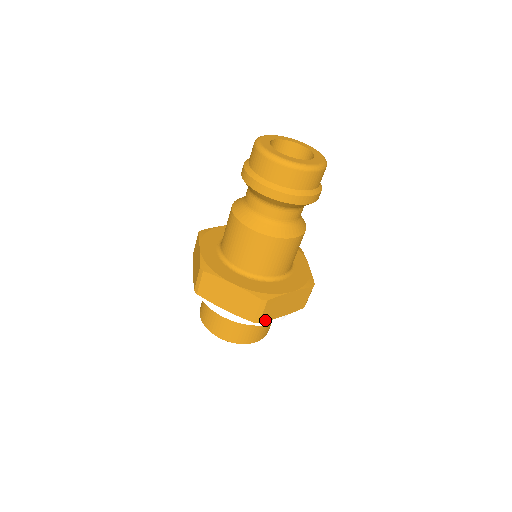
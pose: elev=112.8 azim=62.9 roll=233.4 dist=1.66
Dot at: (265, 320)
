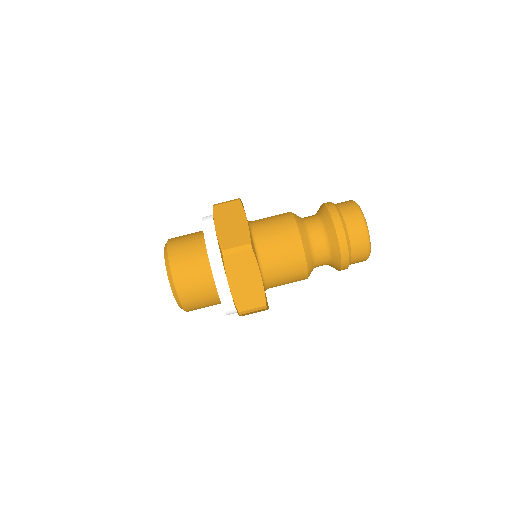
Dot at: occluded
